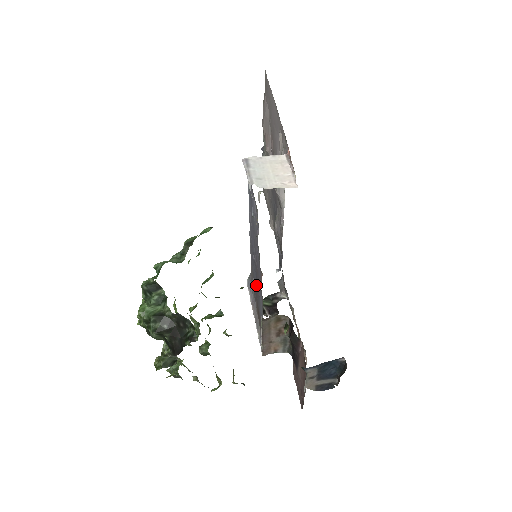
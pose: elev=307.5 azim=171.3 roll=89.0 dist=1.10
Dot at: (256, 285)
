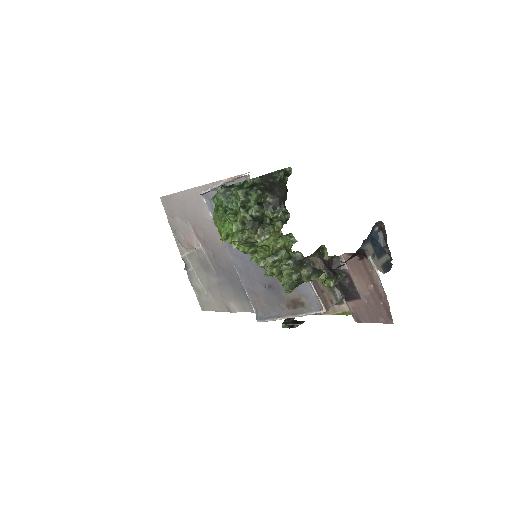
Dot at: (273, 279)
